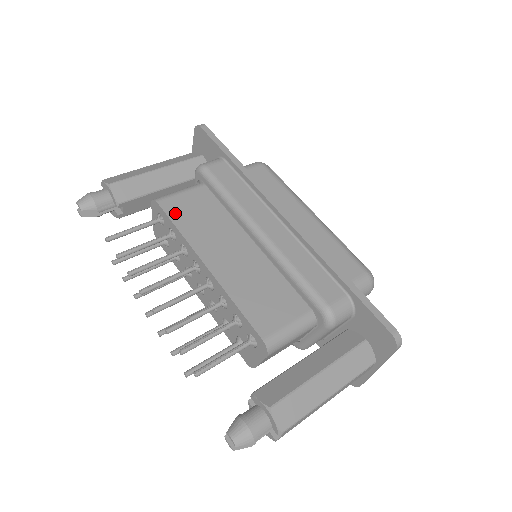
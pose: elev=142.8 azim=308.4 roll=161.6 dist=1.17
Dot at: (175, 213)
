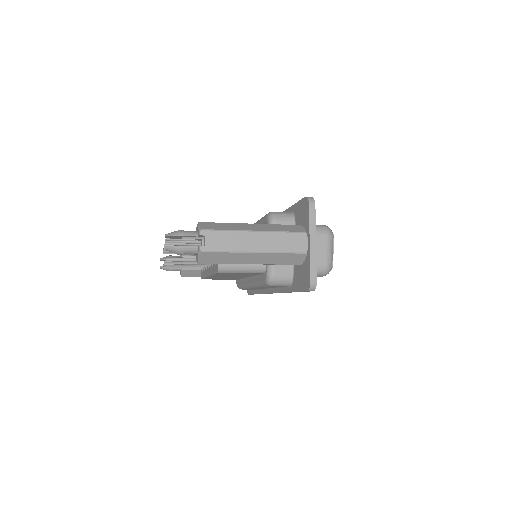
Dot at: occluded
